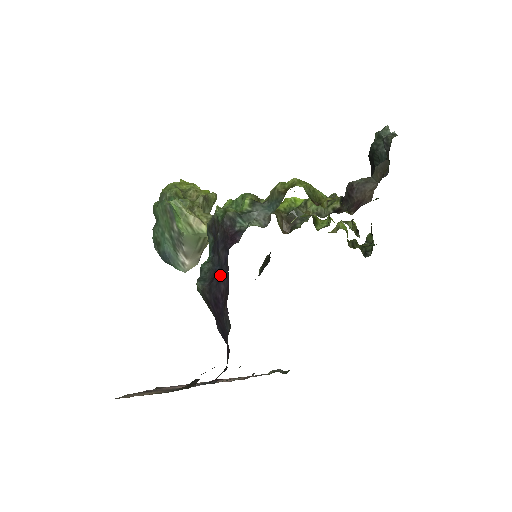
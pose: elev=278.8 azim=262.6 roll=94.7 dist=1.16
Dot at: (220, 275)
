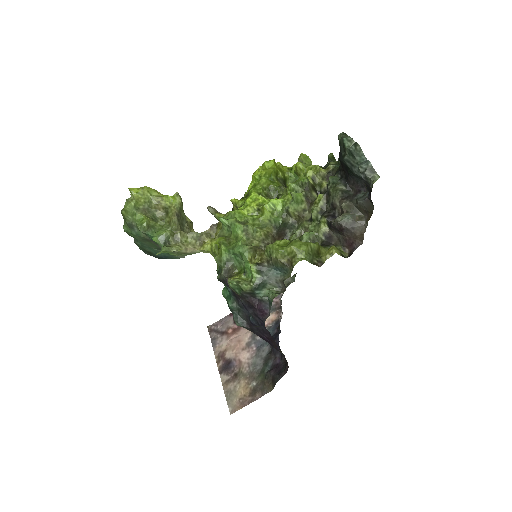
Dot at: (260, 328)
